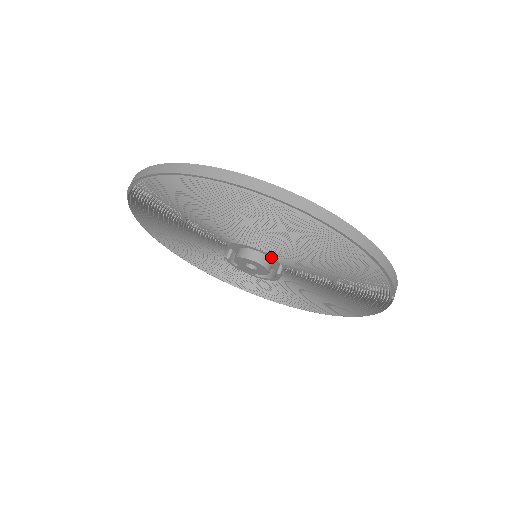
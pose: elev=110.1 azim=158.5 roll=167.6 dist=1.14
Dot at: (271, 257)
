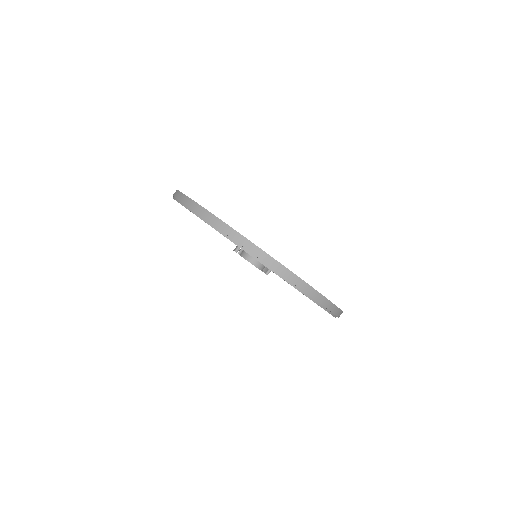
Dot at: occluded
